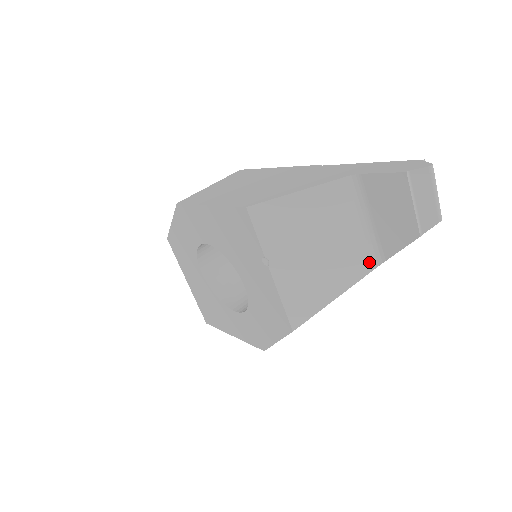
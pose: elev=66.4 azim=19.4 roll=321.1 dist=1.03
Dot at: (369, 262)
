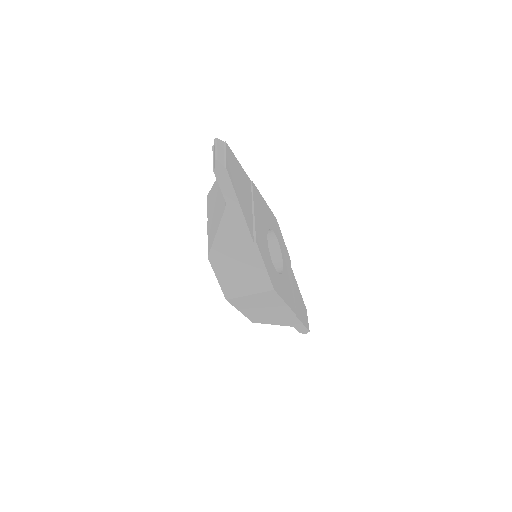
Dot at: (224, 205)
